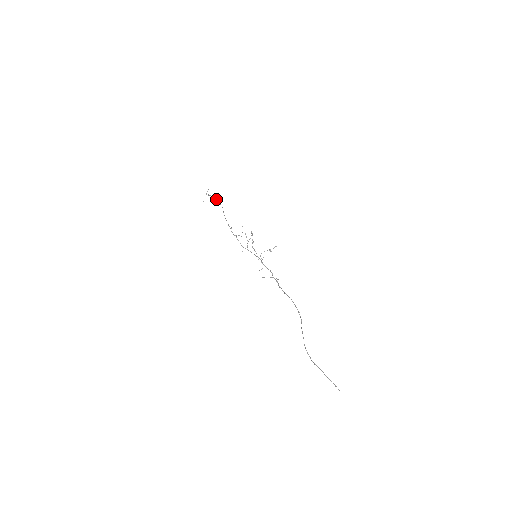
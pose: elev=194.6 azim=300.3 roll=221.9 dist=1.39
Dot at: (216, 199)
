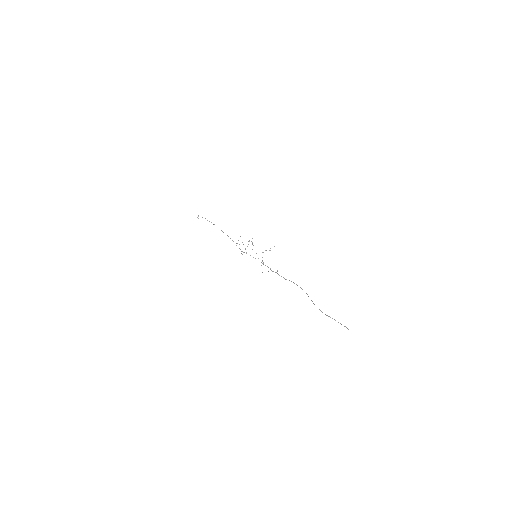
Dot at: (209, 221)
